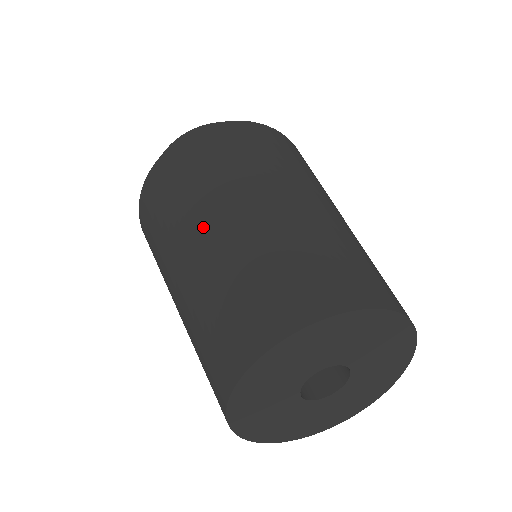
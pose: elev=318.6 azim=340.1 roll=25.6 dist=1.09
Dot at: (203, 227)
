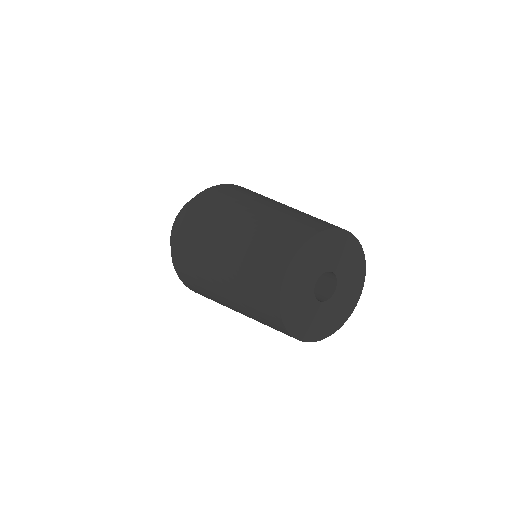
Dot at: (216, 263)
